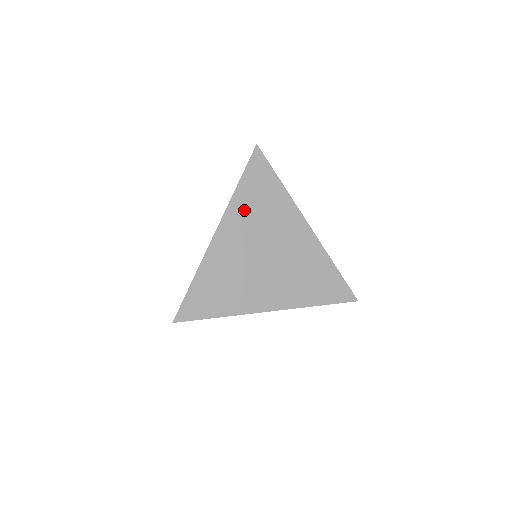
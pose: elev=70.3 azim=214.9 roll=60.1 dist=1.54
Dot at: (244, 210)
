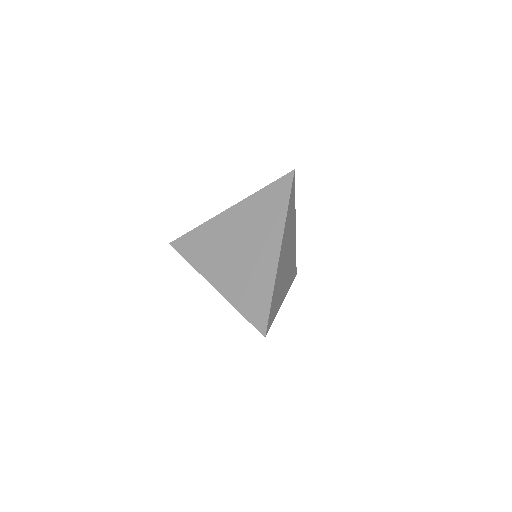
Dot at: (287, 228)
